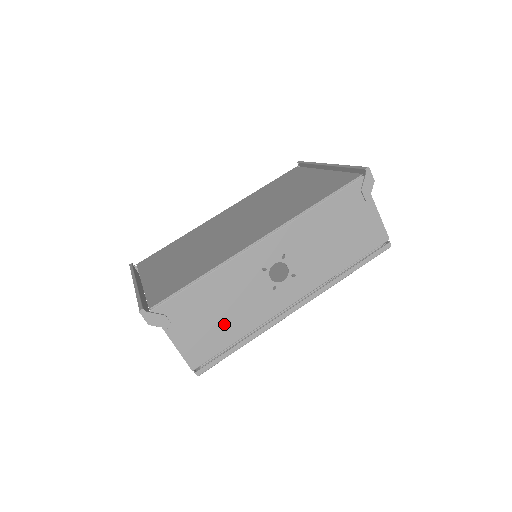
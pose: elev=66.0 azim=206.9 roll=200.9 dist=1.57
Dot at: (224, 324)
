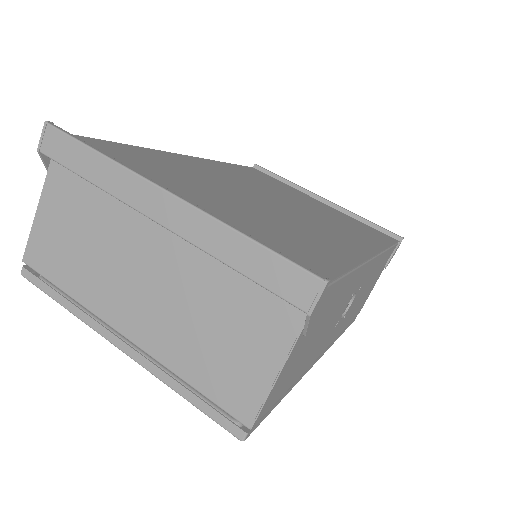
Dot at: (306, 355)
